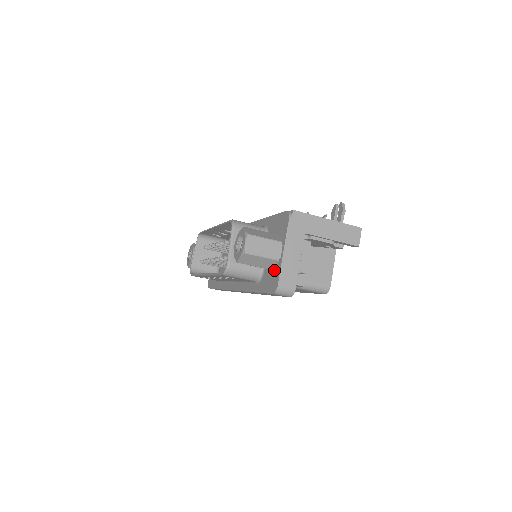
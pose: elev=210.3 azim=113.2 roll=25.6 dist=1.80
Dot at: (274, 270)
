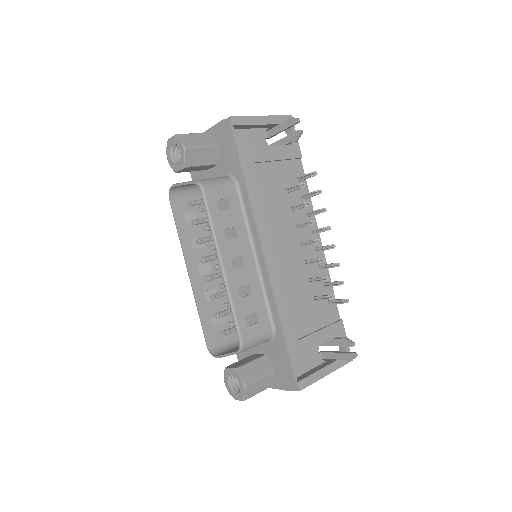
Dot at: occluded
